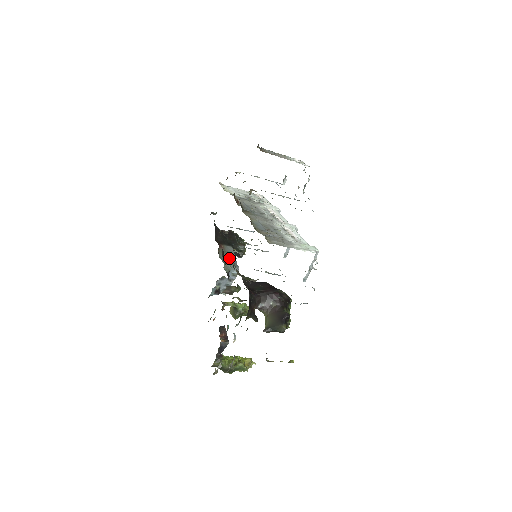
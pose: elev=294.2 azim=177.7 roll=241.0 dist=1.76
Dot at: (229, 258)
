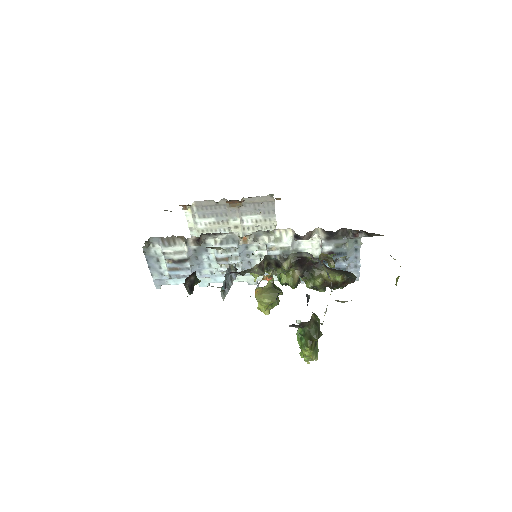
Dot at: occluded
